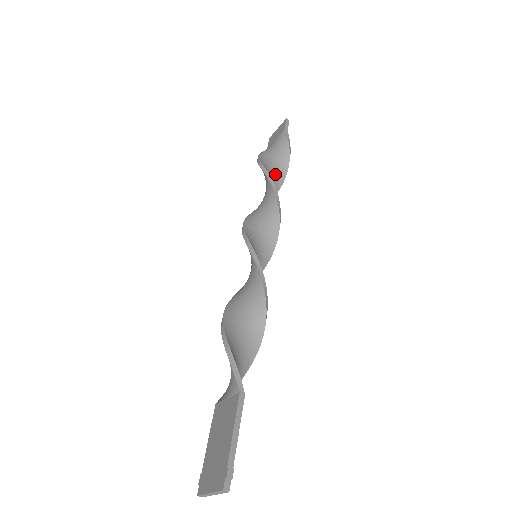
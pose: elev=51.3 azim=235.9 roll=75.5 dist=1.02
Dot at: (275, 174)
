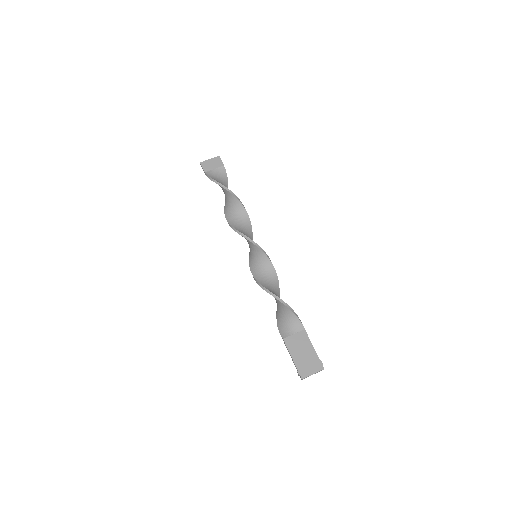
Dot at: occluded
